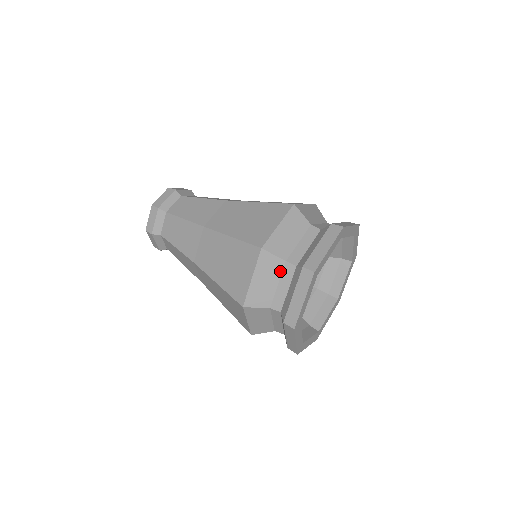
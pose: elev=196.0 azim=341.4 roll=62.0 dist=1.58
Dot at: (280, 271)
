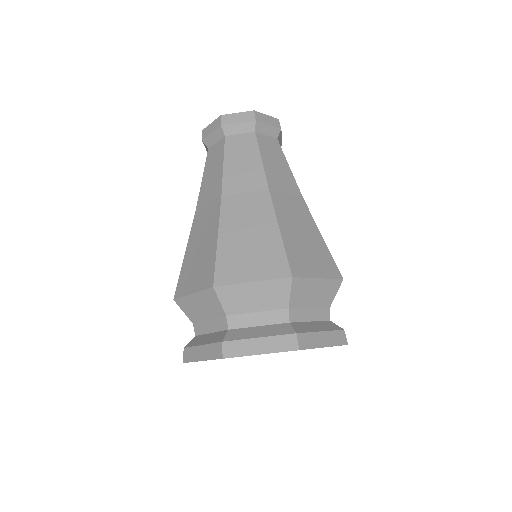
Dot at: (217, 315)
